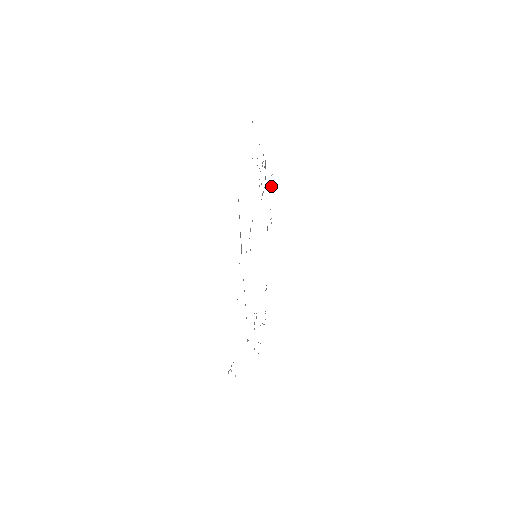
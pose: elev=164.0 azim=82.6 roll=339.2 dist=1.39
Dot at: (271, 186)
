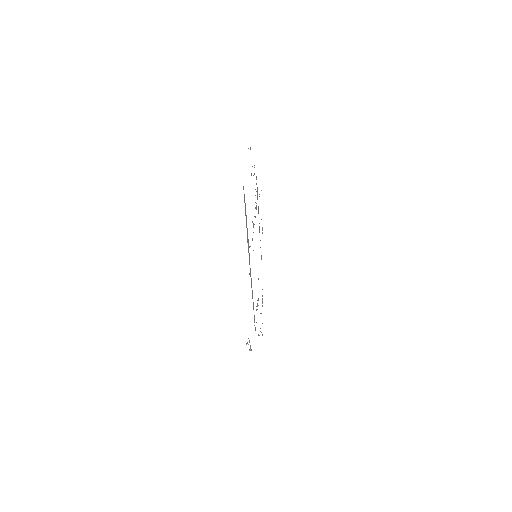
Dot at: occluded
